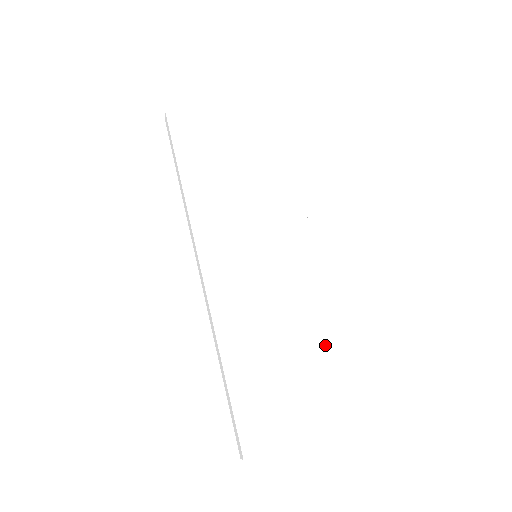
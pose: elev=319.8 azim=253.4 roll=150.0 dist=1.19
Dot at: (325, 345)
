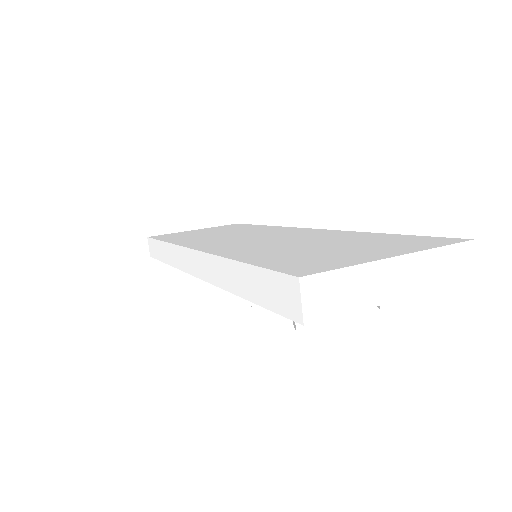
Dot at: (362, 238)
